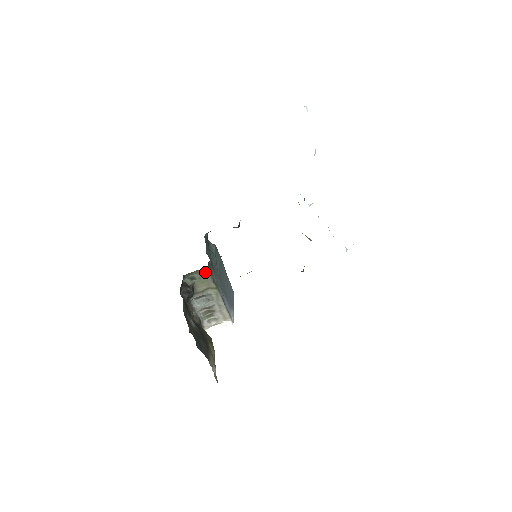
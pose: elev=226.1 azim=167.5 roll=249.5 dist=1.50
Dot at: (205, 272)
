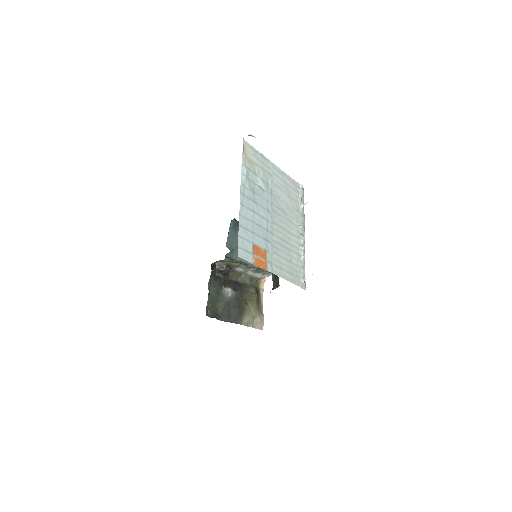
Dot at: occluded
